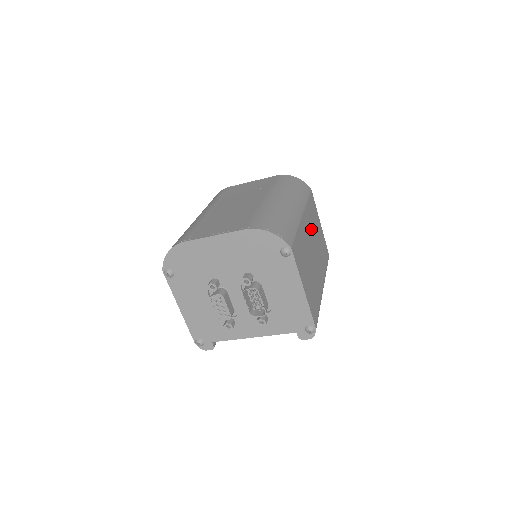
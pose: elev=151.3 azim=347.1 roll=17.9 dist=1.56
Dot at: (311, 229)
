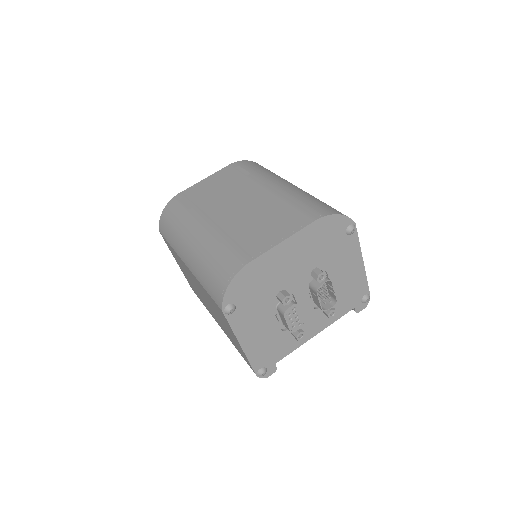
Dot at: occluded
